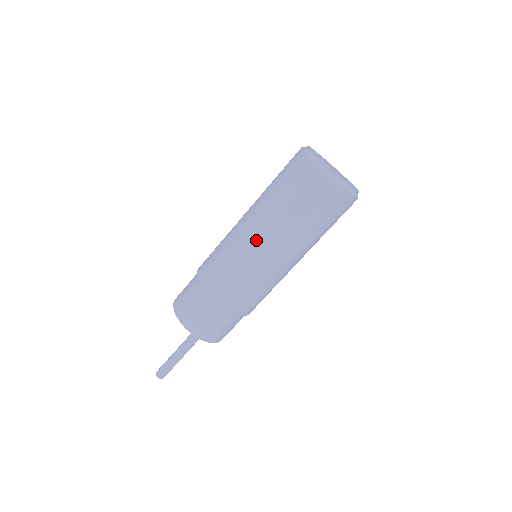
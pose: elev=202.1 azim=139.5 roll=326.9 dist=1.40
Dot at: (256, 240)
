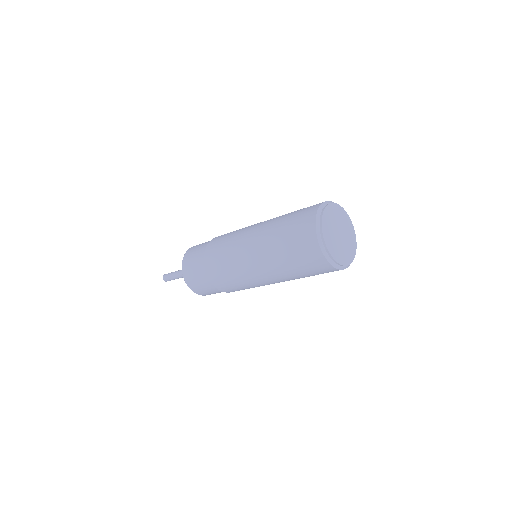
Dot at: (260, 276)
